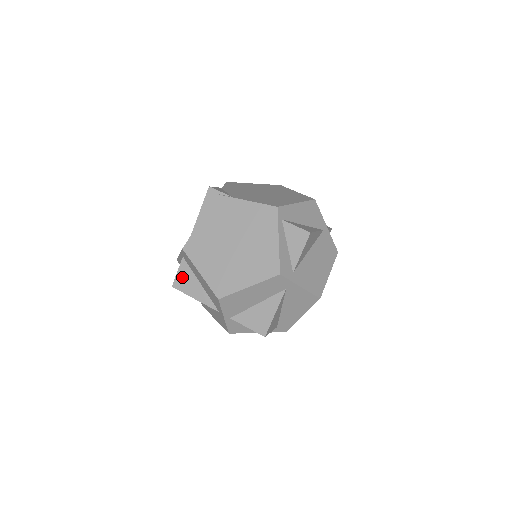
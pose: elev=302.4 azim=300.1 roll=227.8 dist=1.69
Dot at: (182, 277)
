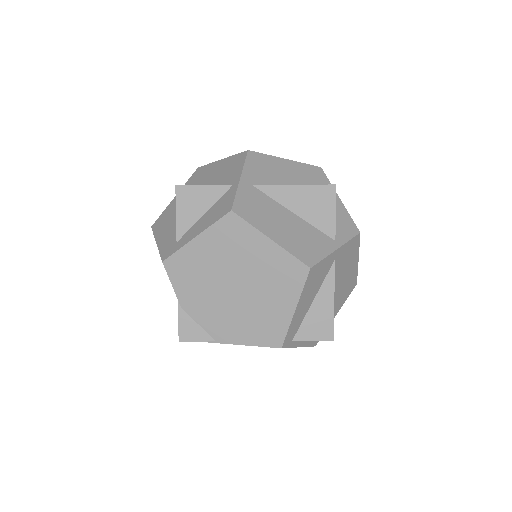
Dot at: occluded
